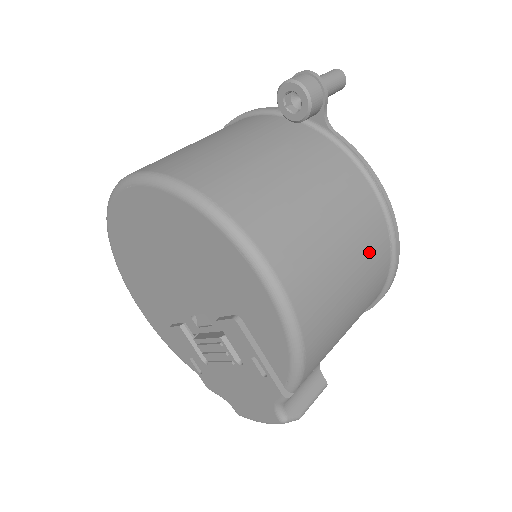
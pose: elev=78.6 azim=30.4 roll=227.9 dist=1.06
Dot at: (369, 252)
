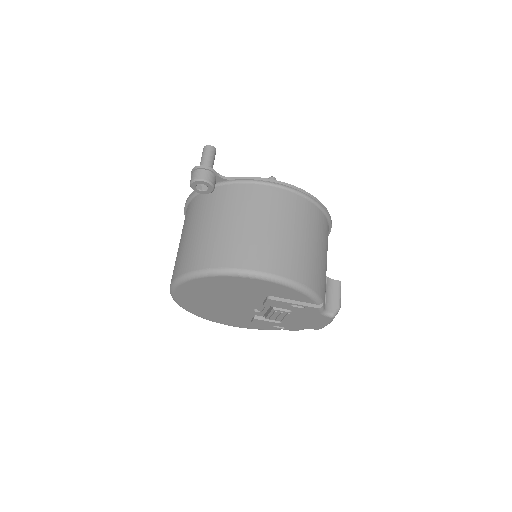
Dot at: (296, 215)
